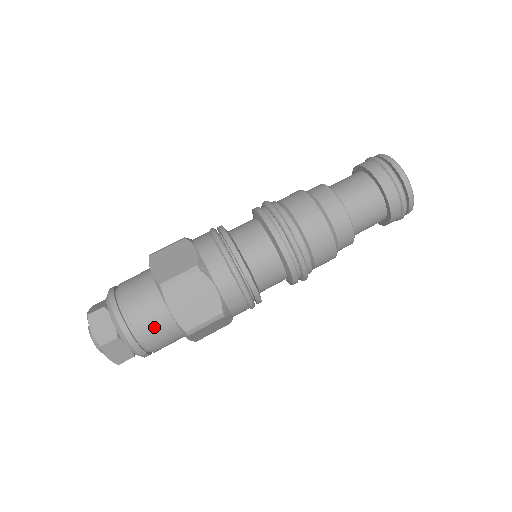
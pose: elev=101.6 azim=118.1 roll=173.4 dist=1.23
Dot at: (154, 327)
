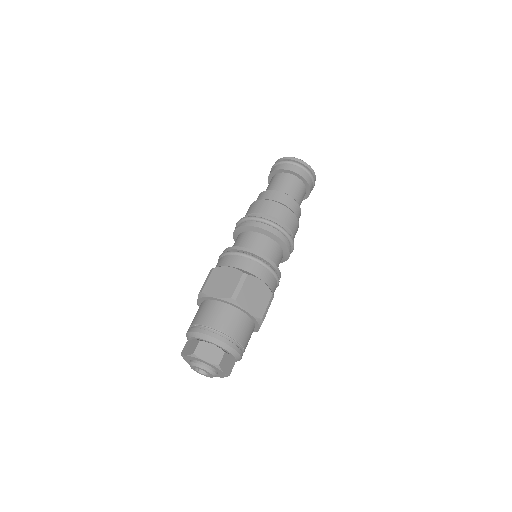
Dot at: (242, 329)
